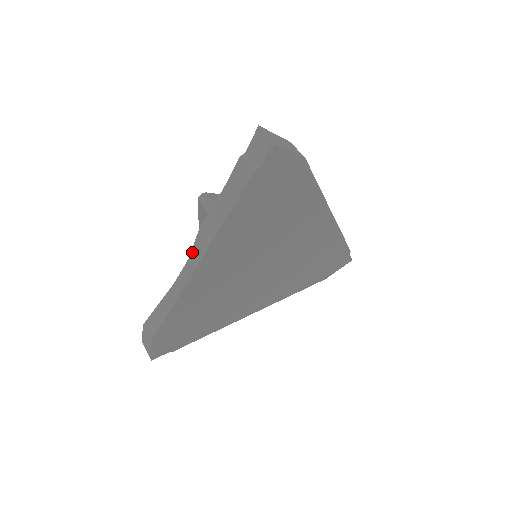
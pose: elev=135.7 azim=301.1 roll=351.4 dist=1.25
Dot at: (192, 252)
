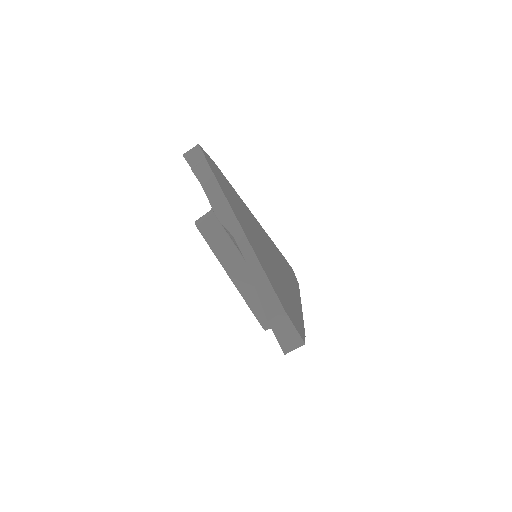
Dot at: (230, 231)
